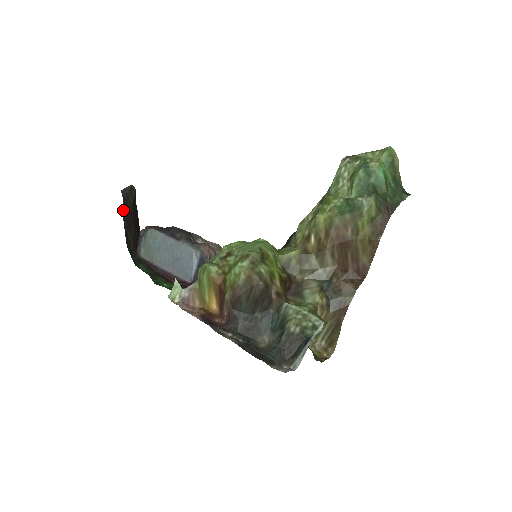
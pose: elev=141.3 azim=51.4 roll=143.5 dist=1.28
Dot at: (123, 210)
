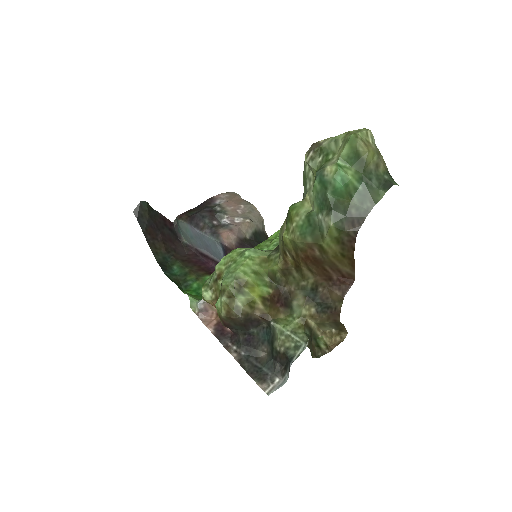
Dot at: occluded
